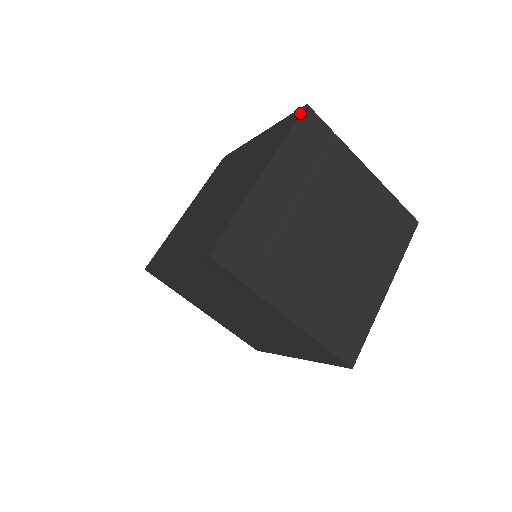
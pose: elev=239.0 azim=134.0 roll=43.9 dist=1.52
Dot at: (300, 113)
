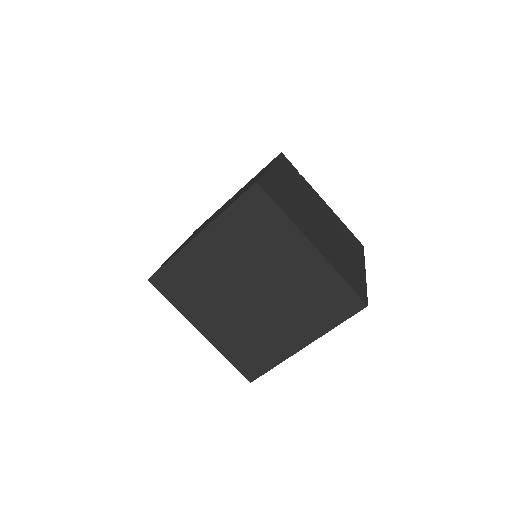
Dot at: occluded
